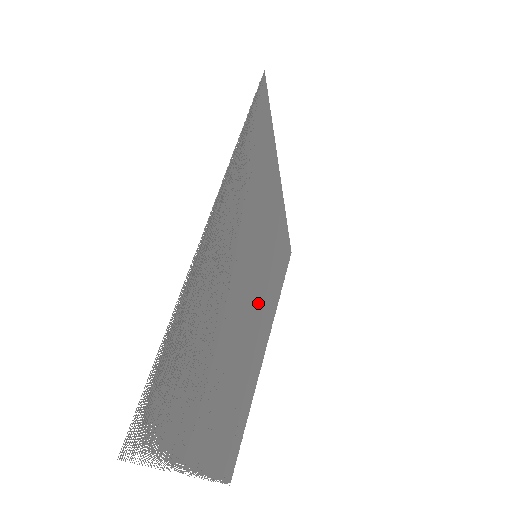
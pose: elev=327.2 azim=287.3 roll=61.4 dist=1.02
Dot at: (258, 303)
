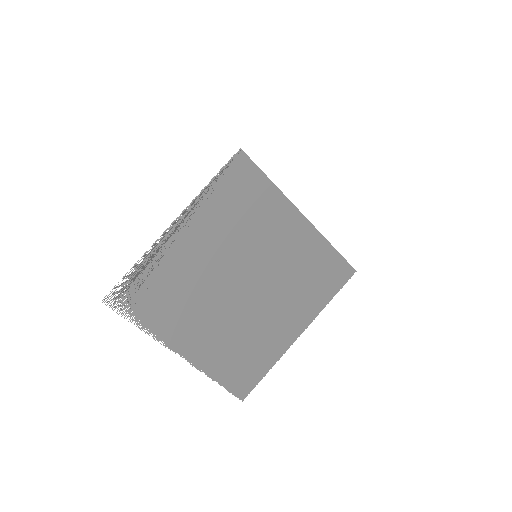
Dot at: (272, 290)
